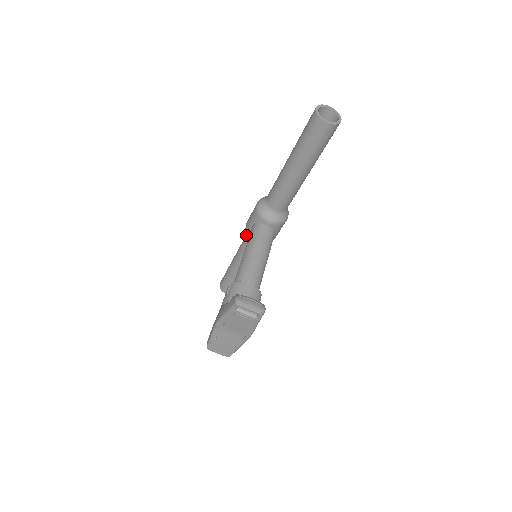
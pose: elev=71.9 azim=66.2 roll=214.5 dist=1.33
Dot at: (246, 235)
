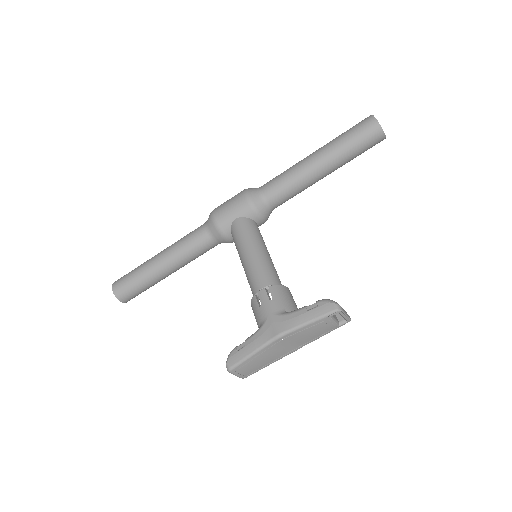
Dot at: (204, 229)
